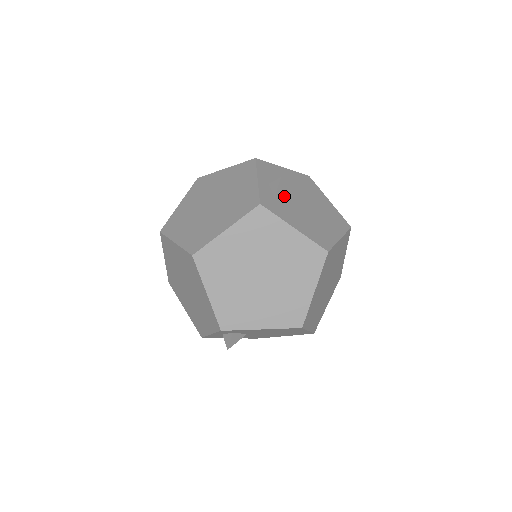
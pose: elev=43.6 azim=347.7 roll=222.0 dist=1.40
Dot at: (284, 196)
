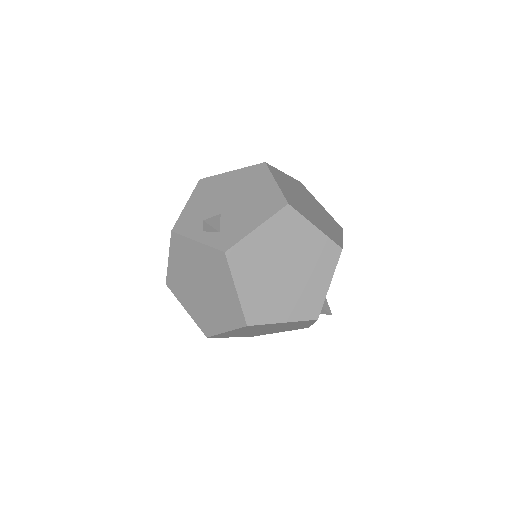
Dot at: (219, 221)
